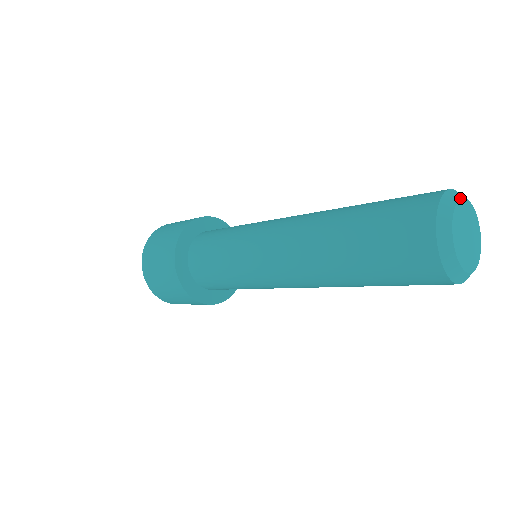
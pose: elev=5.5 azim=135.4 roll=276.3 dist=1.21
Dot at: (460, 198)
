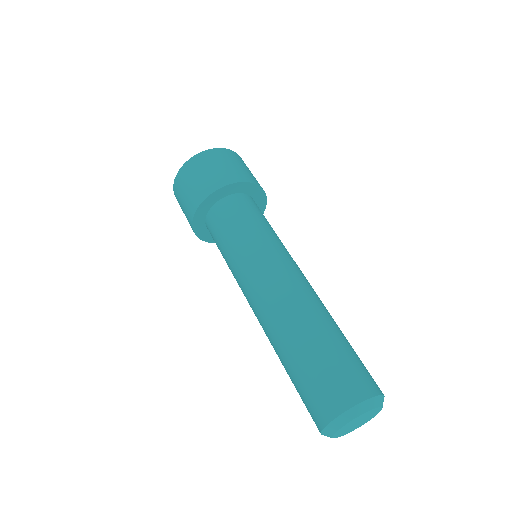
Dot at: (351, 420)
